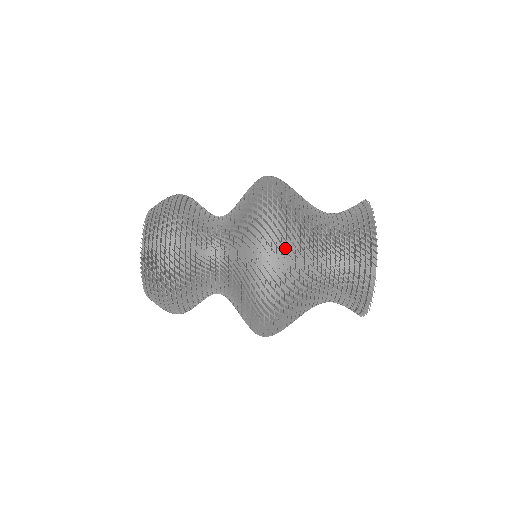
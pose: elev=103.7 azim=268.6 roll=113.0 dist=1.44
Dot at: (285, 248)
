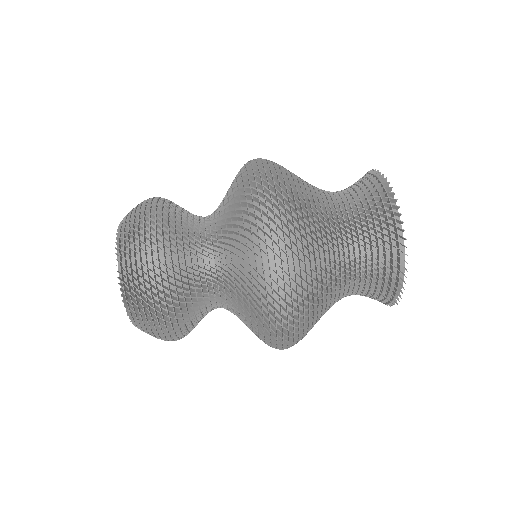
Dot at: (299, 267)
